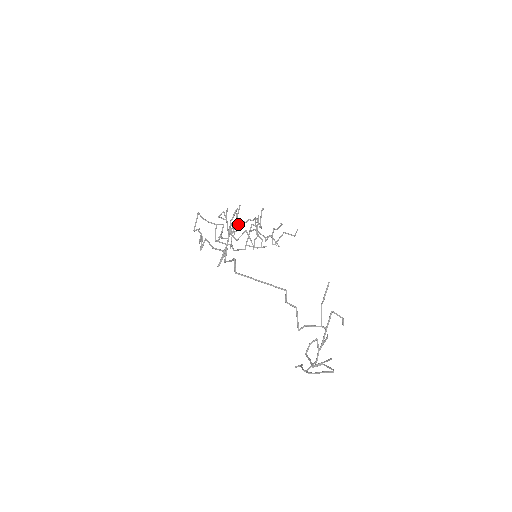
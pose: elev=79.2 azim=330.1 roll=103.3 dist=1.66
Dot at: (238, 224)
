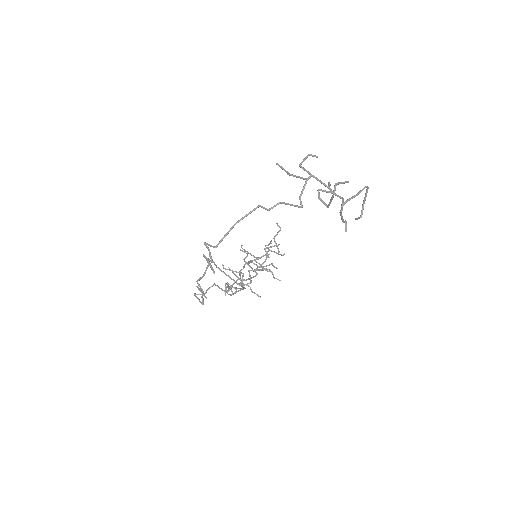
Dot at: occluded
